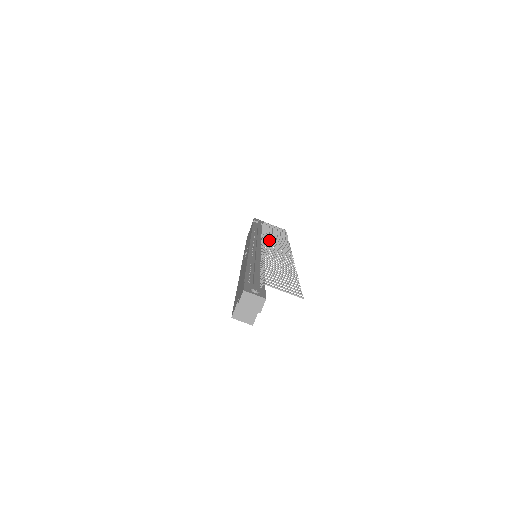
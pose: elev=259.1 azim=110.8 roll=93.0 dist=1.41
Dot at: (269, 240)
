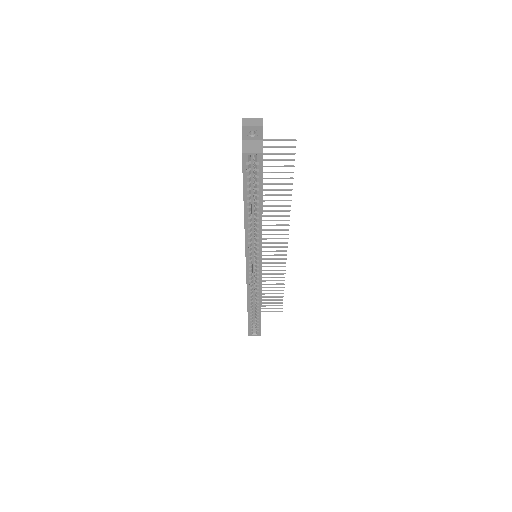
Dot at: (264, 263)
